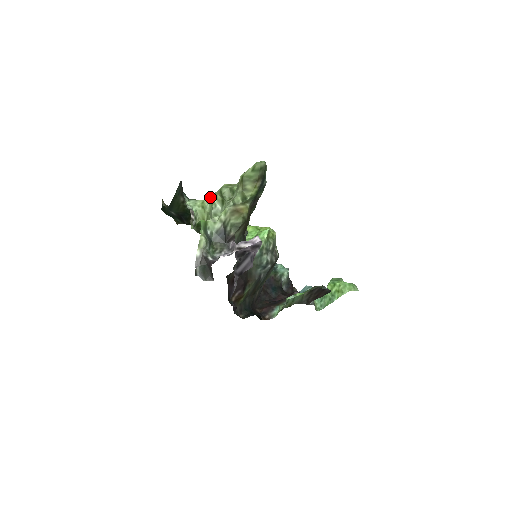
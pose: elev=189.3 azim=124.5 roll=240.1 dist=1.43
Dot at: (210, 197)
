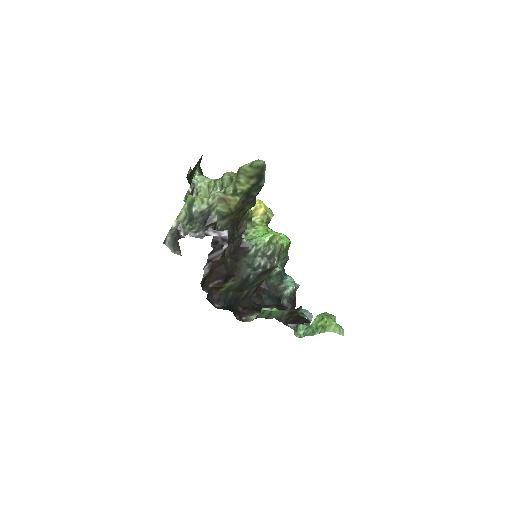
Dot at: (217, 179)
